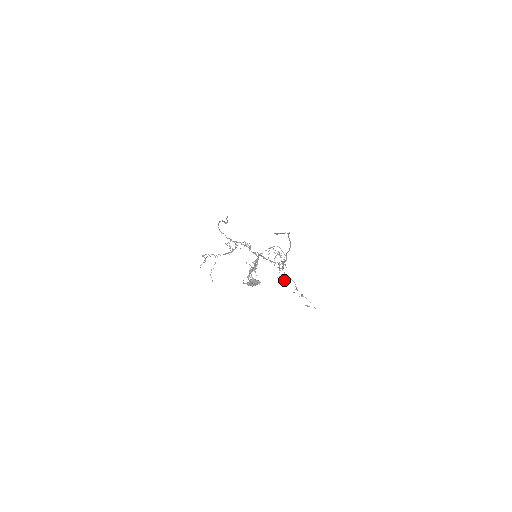
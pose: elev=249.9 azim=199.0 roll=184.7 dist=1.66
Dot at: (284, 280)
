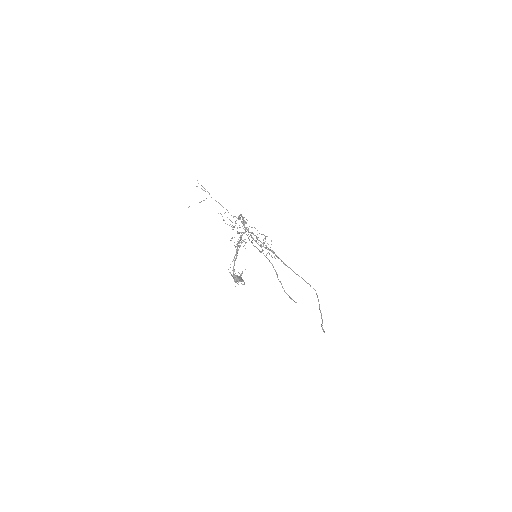
Dot at: occluded
